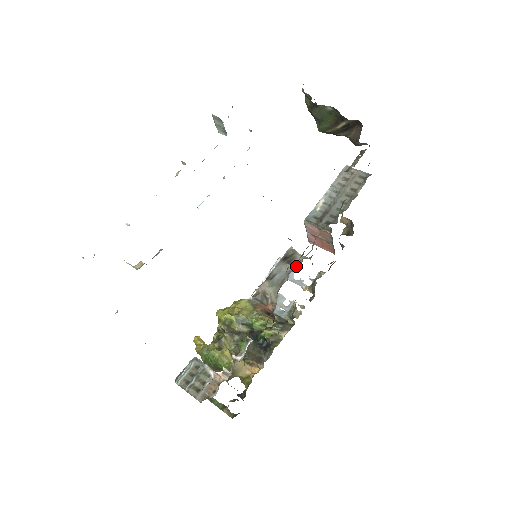
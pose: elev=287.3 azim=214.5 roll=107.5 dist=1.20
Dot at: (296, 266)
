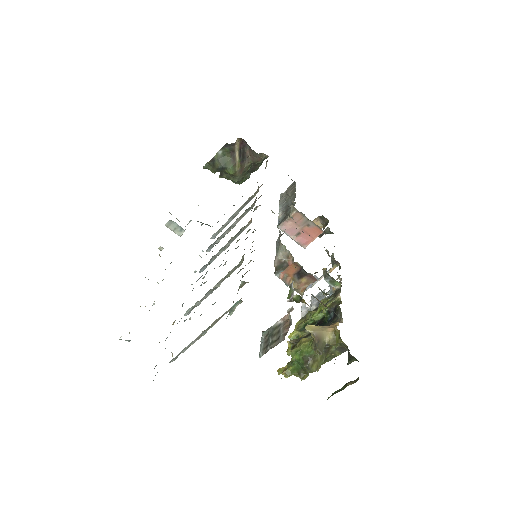
Dot at: occluded
